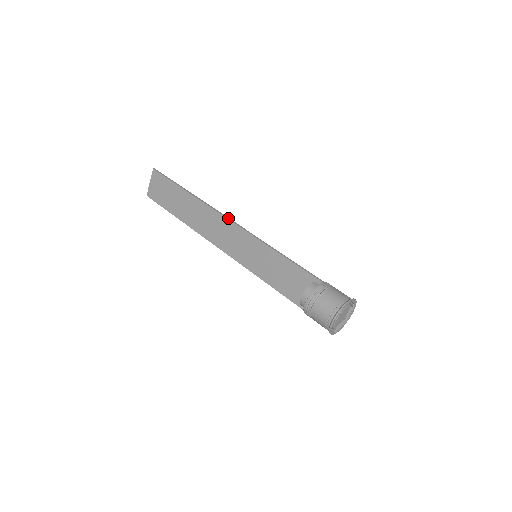
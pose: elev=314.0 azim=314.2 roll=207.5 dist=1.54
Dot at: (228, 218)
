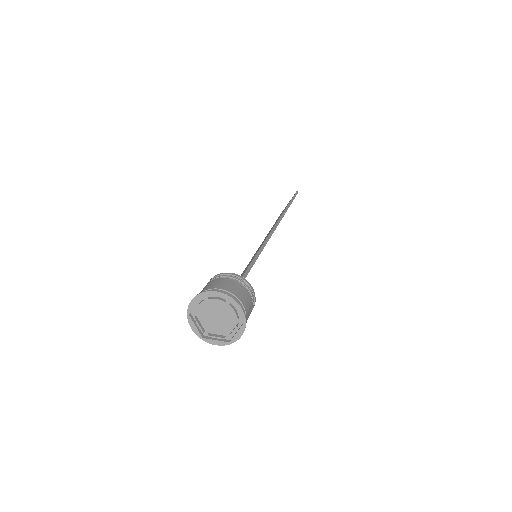
Dot at: (278, 222)
